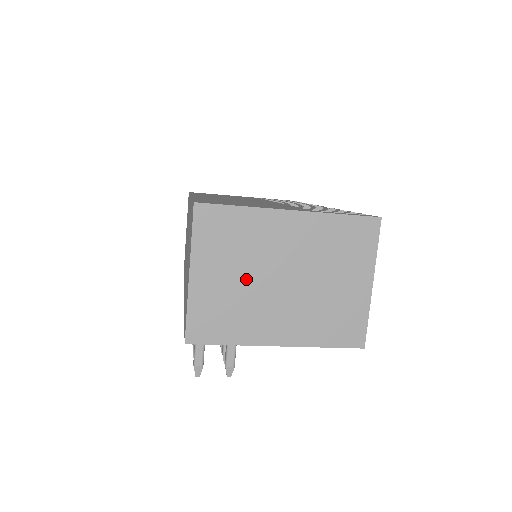
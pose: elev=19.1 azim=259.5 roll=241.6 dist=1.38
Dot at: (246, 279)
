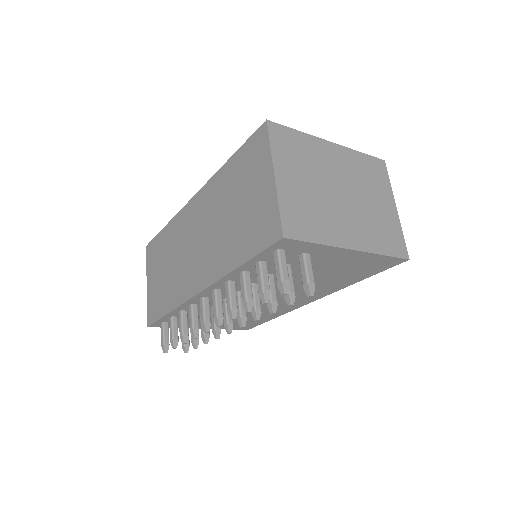
Dot at: (316, 187)
